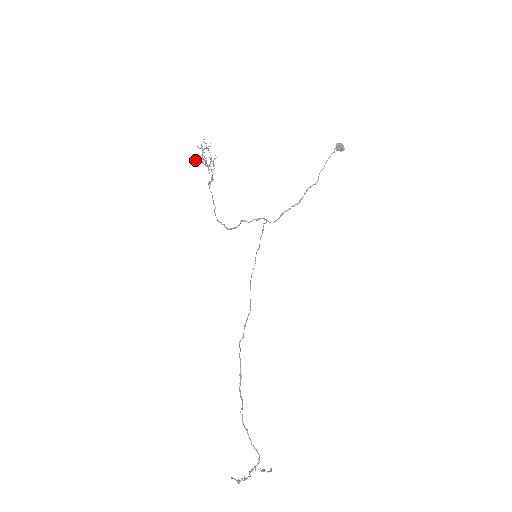
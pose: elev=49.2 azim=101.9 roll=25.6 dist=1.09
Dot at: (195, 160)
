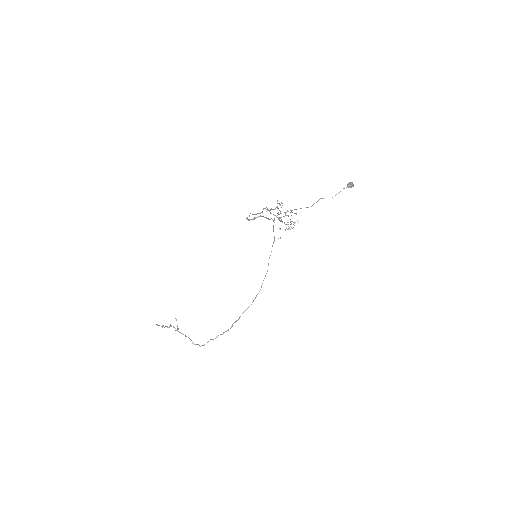
Dot at: occluded
